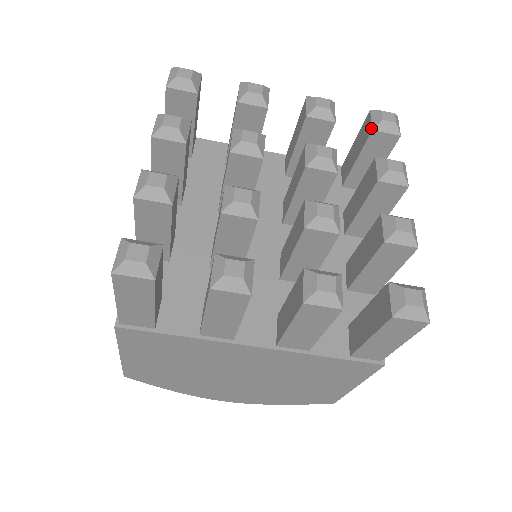
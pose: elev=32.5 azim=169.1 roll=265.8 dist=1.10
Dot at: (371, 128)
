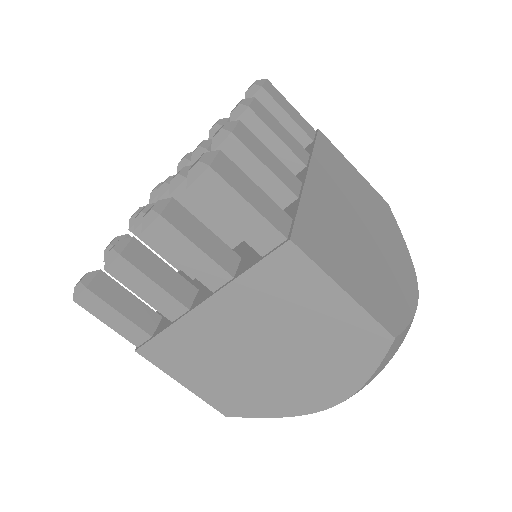
Dot at: occluded
